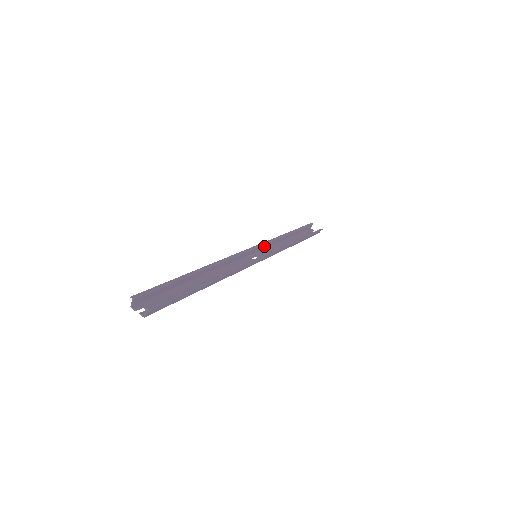
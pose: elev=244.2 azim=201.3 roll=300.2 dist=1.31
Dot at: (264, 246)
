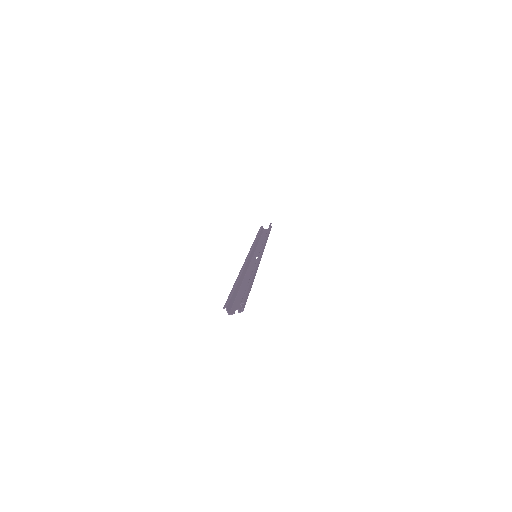
Dot at: (253, 250)
